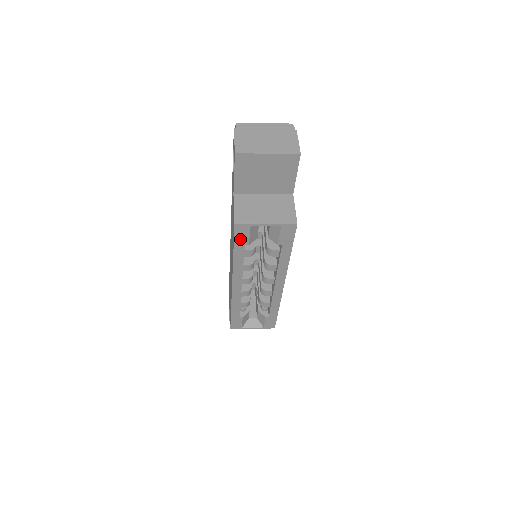
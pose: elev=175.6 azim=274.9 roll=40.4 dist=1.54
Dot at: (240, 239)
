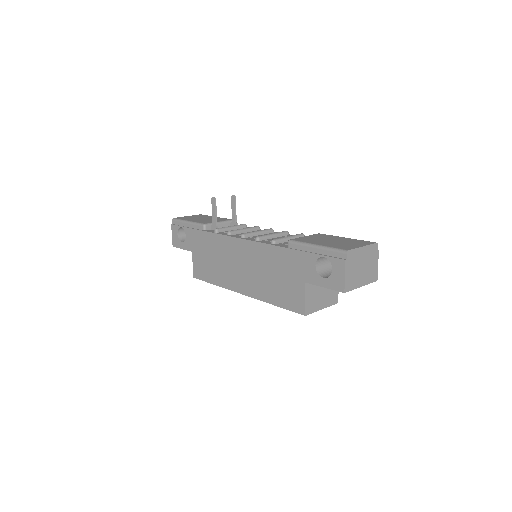
Dot at: occluded
